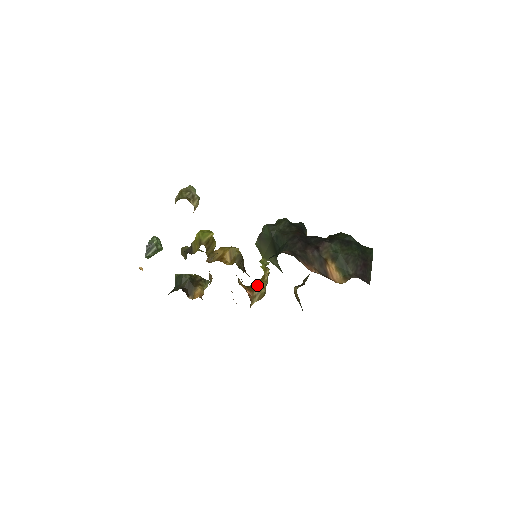
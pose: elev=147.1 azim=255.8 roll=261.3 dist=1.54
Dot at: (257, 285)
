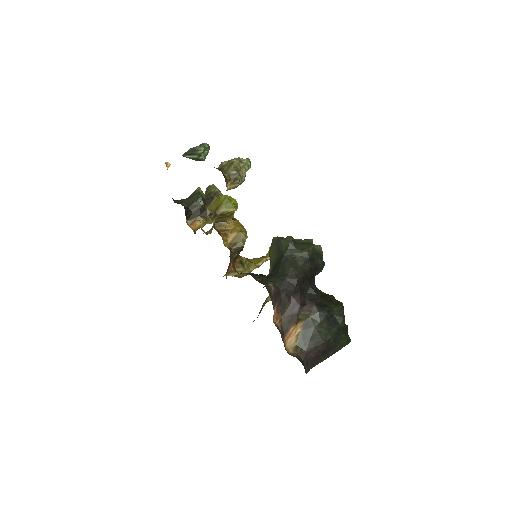
Dot at: (247, 263)
